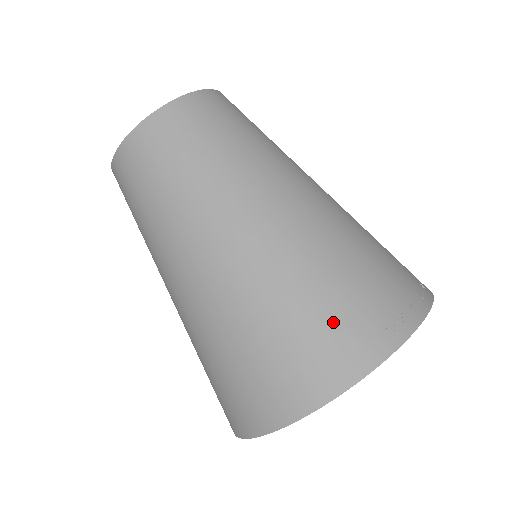
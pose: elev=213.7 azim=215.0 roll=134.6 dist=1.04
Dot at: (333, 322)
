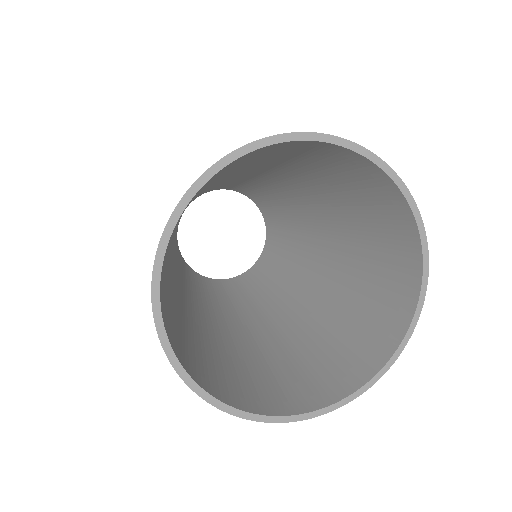
Dot at: occluded
